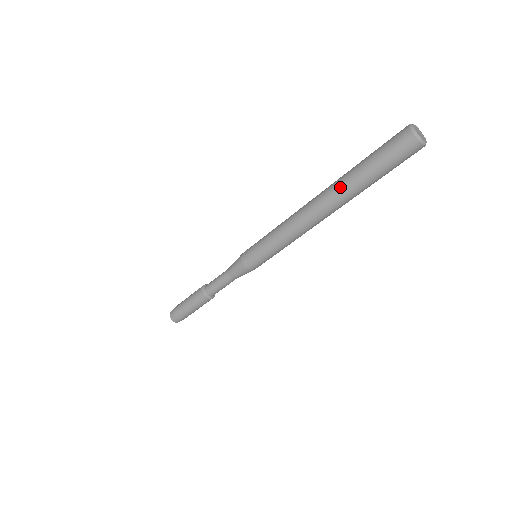
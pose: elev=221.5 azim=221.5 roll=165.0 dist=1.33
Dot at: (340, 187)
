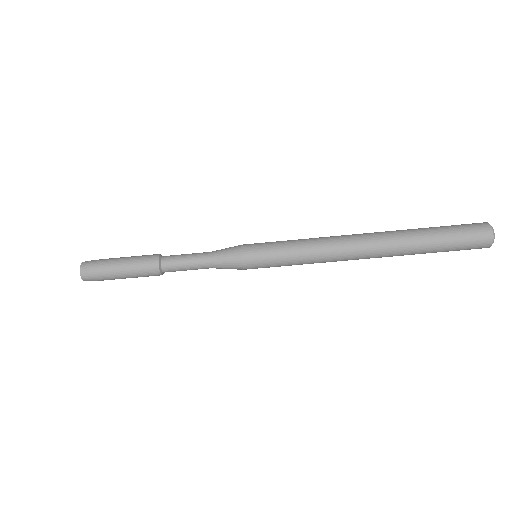
Dot at: (402, 240)
